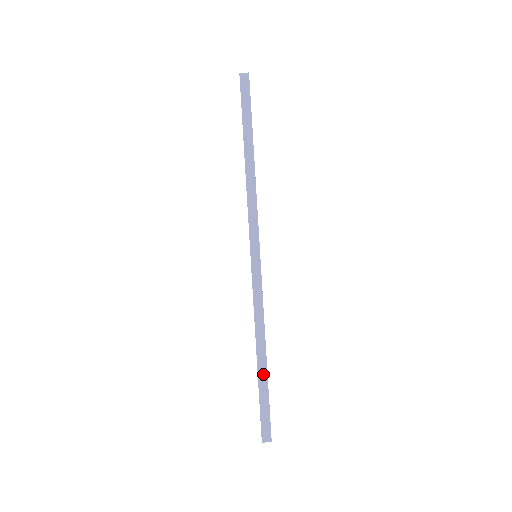
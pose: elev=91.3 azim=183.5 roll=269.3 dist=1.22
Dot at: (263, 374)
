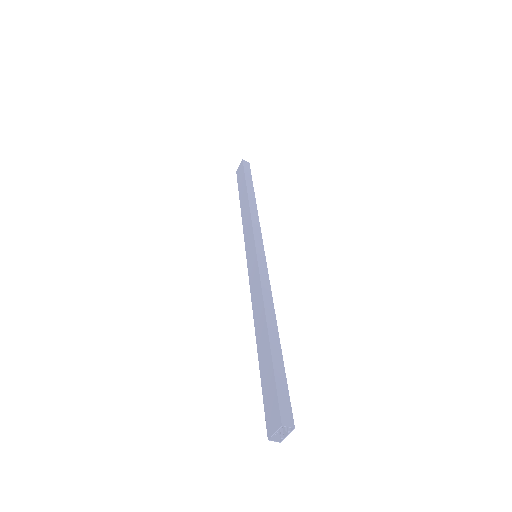
Dot at: (276, 344)
